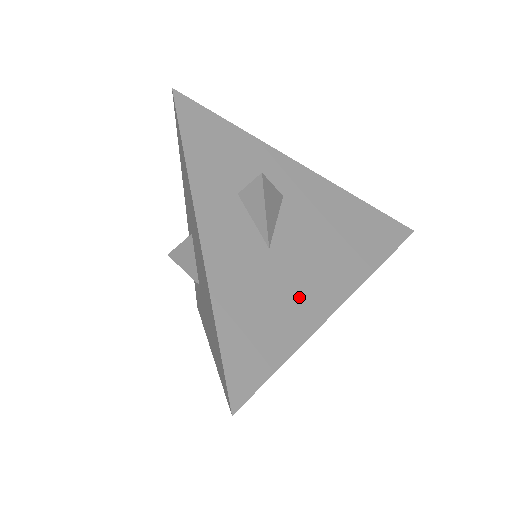
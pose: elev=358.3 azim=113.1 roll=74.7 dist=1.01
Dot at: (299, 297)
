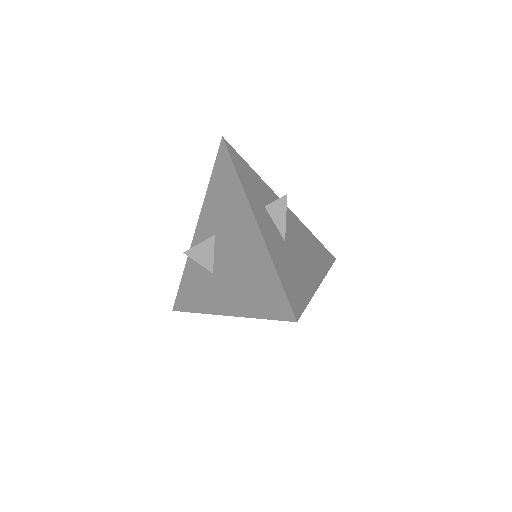
Dot at: (304, 273)
